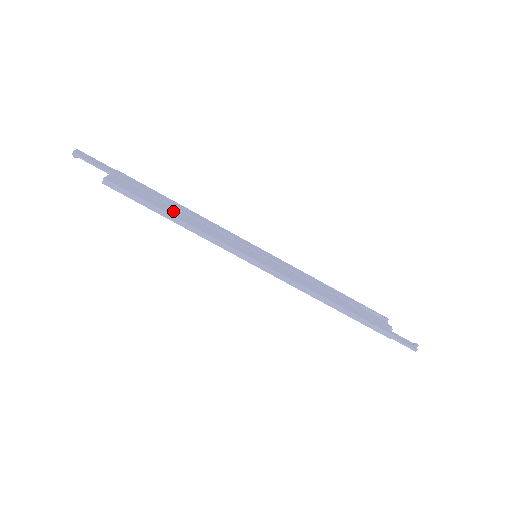
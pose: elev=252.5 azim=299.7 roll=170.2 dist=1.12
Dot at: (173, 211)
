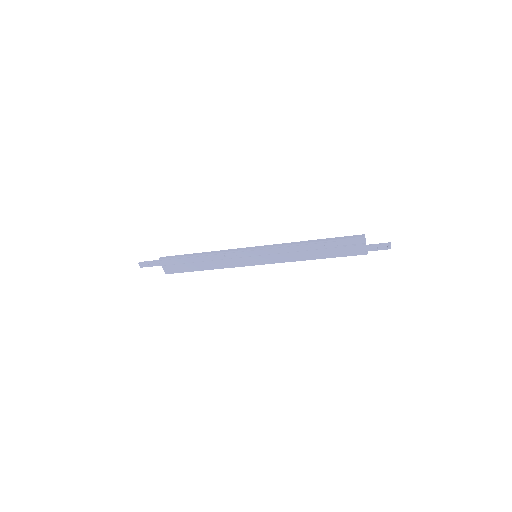
Dot at: (202, 266)
